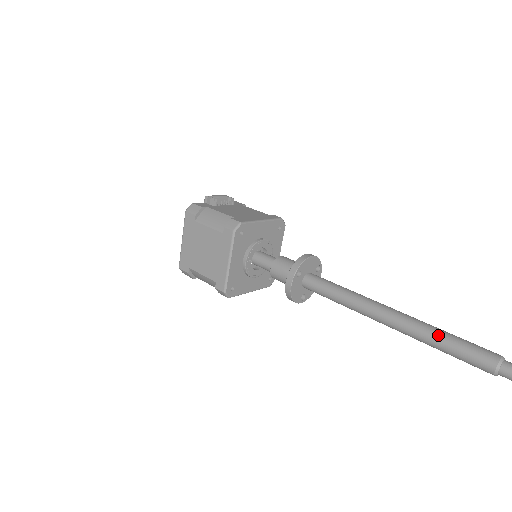
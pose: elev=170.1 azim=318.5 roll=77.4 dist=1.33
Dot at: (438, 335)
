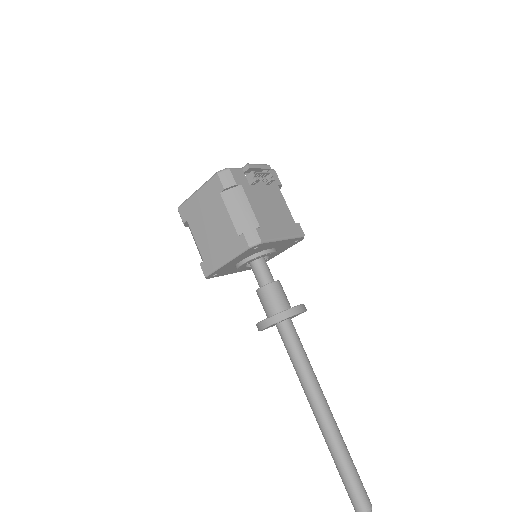
Dot at: (343, 460)
